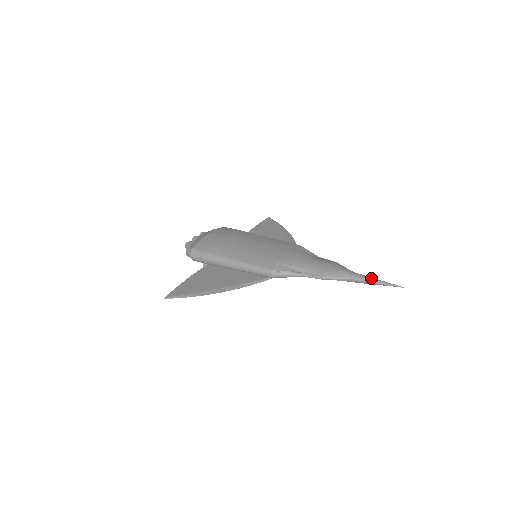
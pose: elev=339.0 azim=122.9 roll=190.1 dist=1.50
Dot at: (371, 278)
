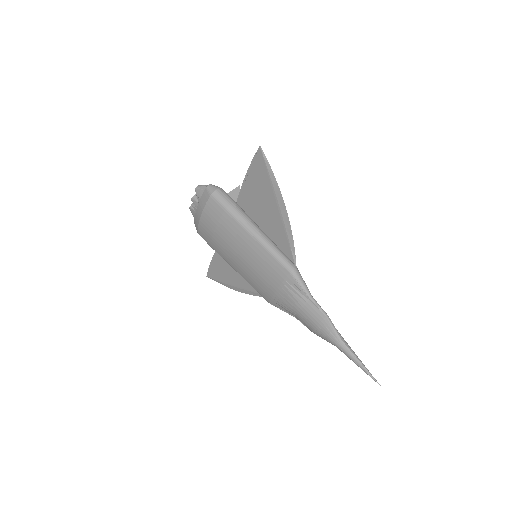
Dot at: occluded
